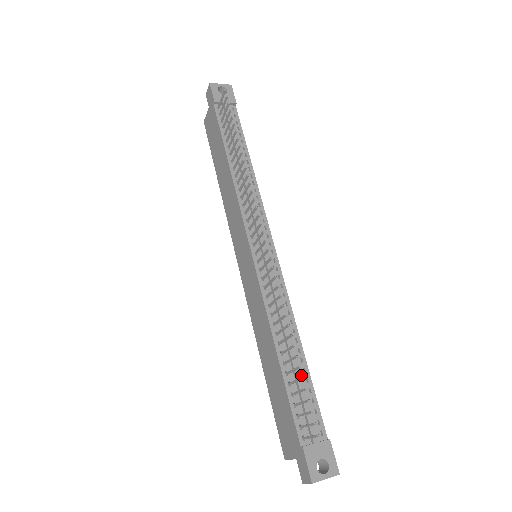
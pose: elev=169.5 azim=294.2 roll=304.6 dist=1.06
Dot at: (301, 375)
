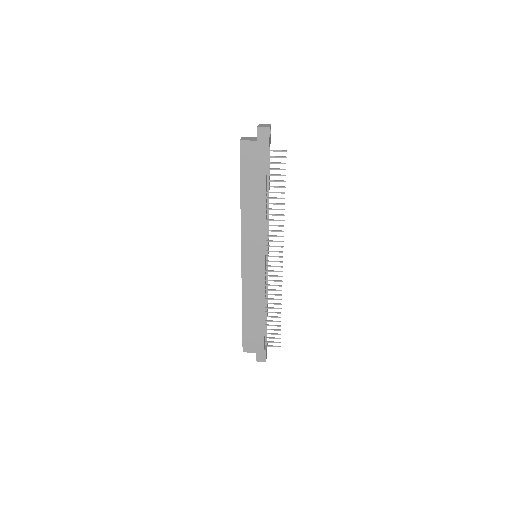
Dot at: (266, 318)
